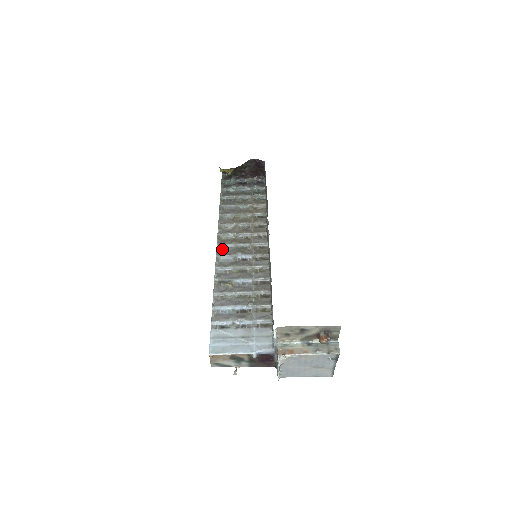
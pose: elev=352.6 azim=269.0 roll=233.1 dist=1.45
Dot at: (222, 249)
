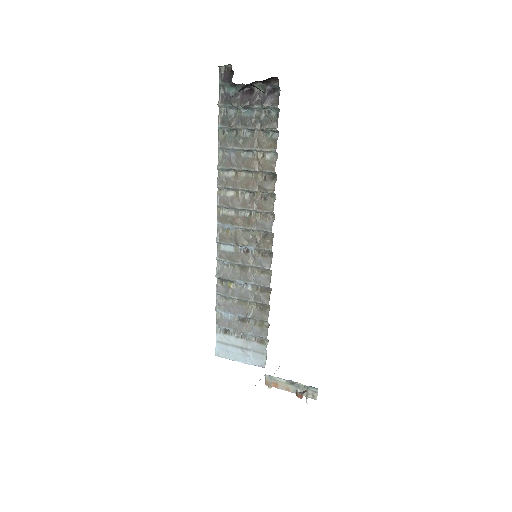
Dot at: (223, 230)
